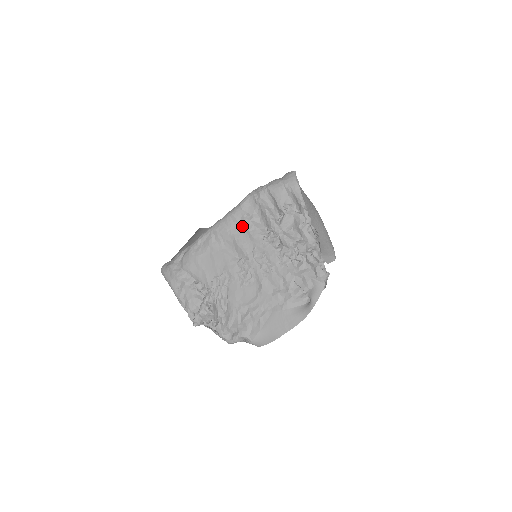
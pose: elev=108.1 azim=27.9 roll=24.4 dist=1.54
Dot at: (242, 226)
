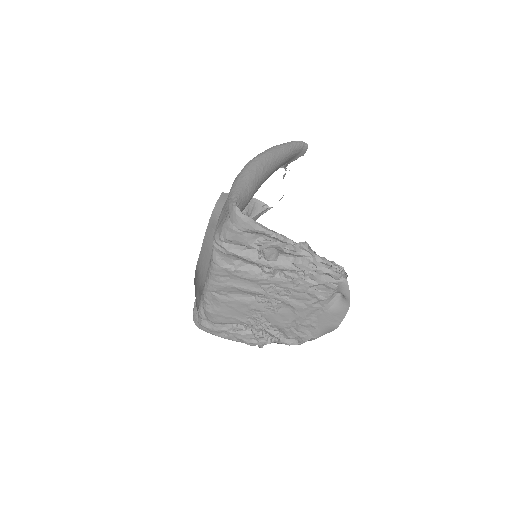
Dot at: (233, 277)
